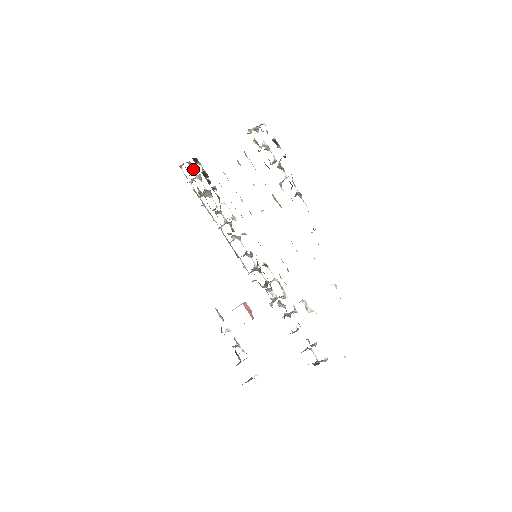
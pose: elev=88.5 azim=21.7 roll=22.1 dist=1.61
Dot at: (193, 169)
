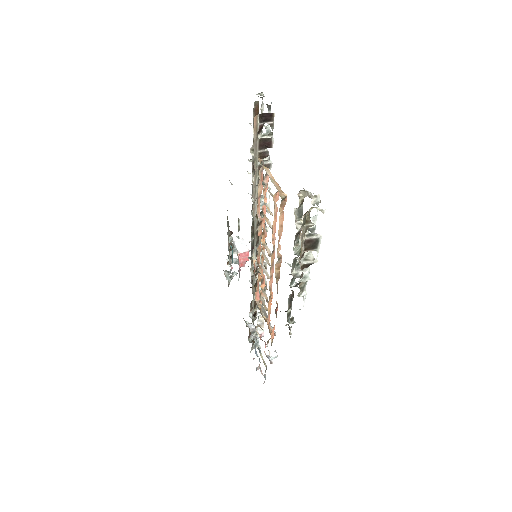
Dot at: occluded
